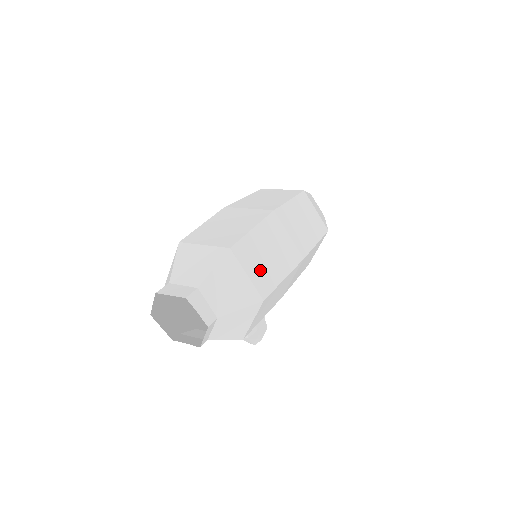
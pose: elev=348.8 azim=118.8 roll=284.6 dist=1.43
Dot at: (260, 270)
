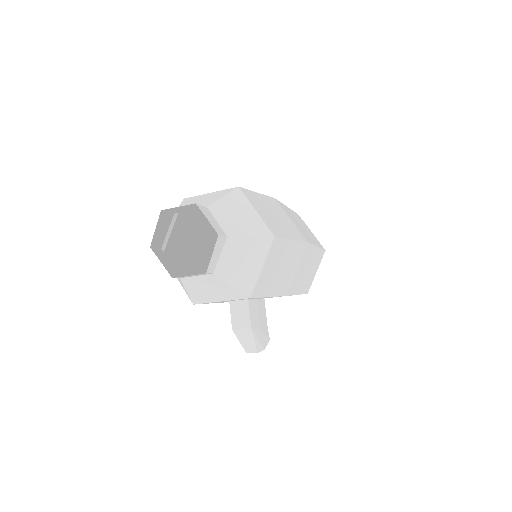
Dot at: (268, 218)
